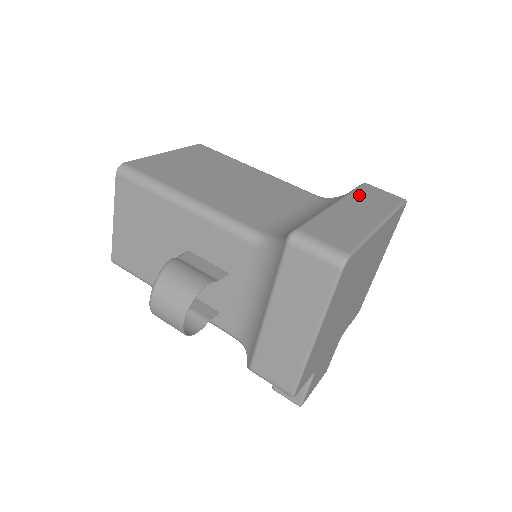
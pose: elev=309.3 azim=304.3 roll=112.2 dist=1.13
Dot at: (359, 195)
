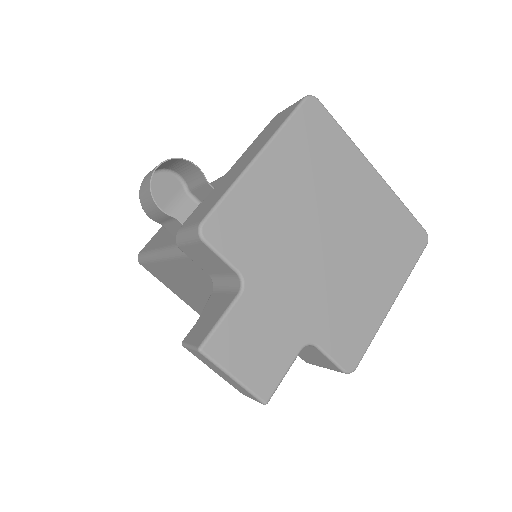
Dot at: occluded
